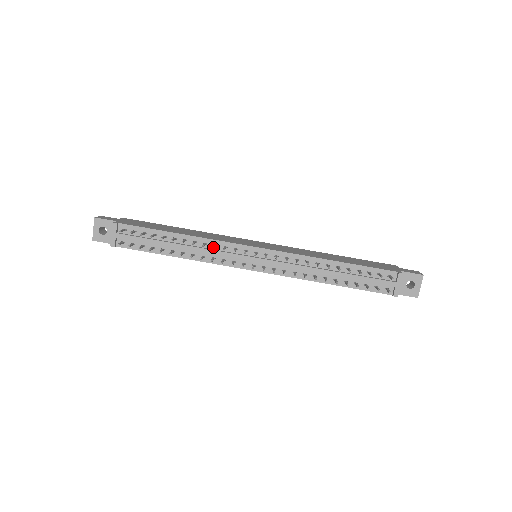
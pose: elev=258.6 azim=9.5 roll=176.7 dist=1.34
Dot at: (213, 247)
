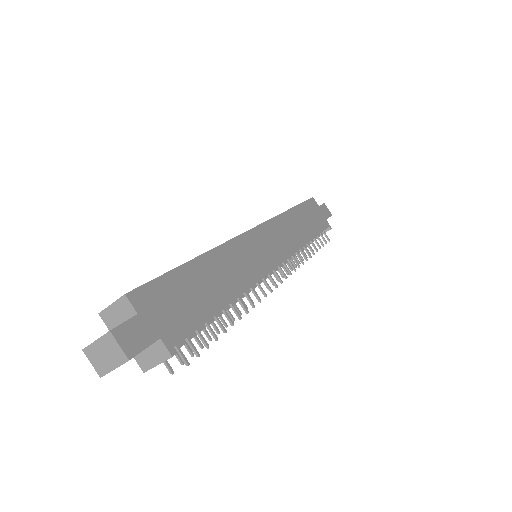
Dot at: occluded
